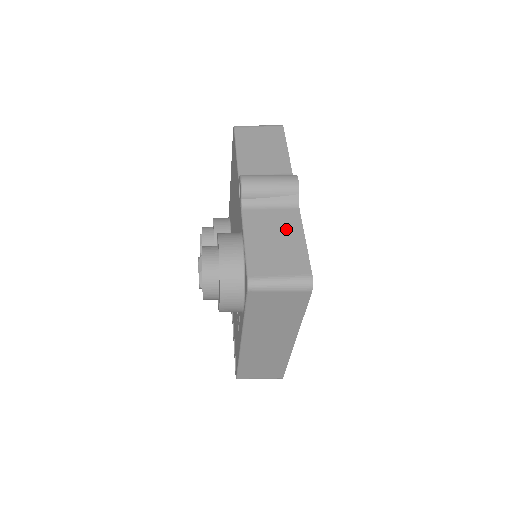
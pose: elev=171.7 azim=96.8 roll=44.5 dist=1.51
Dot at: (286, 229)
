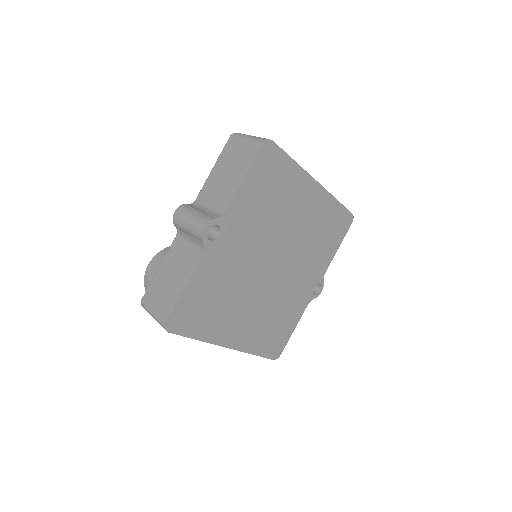
Dot at: (182, 270)
